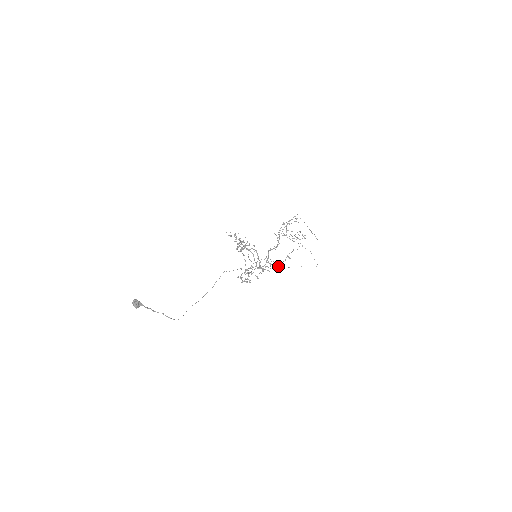
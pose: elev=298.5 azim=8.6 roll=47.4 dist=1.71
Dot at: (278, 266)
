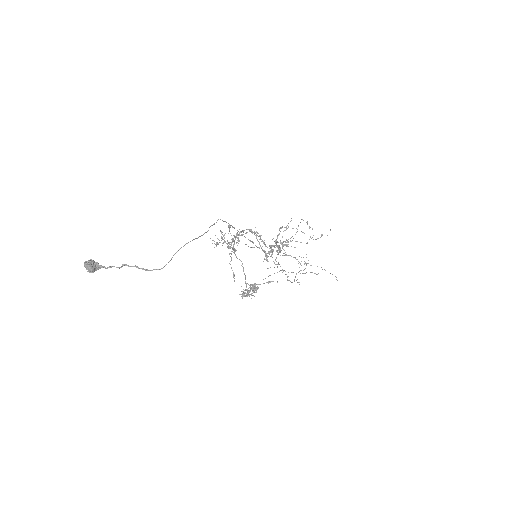
Dot at: (288, 272)
